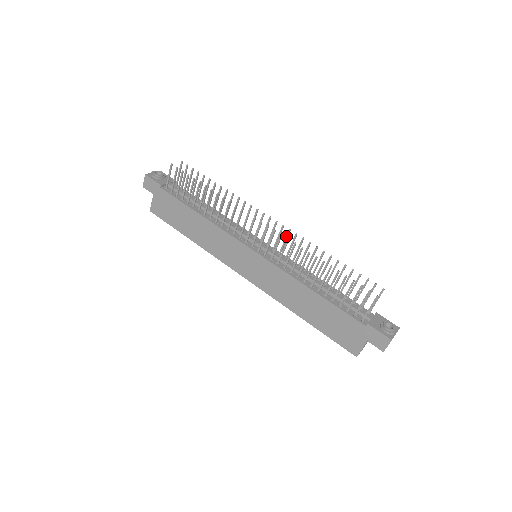
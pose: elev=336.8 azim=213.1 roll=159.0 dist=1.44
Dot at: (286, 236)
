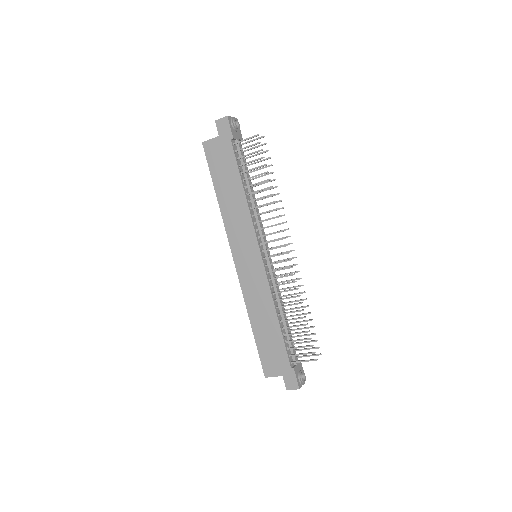
Dot at: (291, 265)
